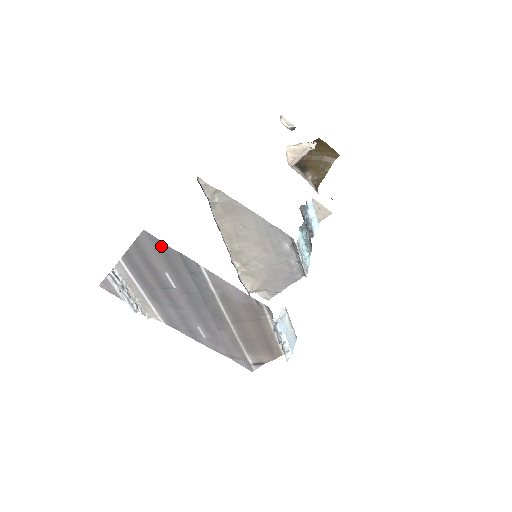
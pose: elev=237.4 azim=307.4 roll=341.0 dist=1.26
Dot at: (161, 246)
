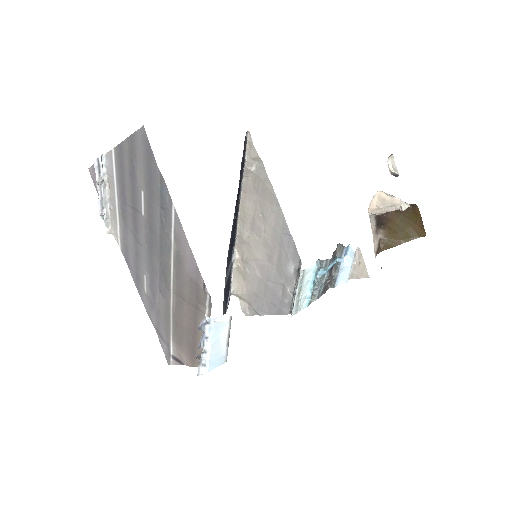
Dot at: (150, 155)
